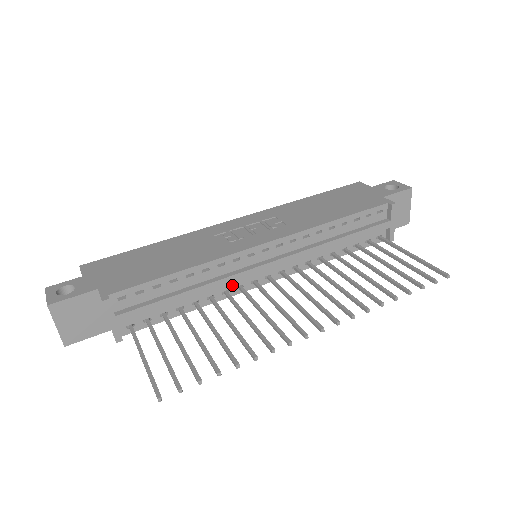
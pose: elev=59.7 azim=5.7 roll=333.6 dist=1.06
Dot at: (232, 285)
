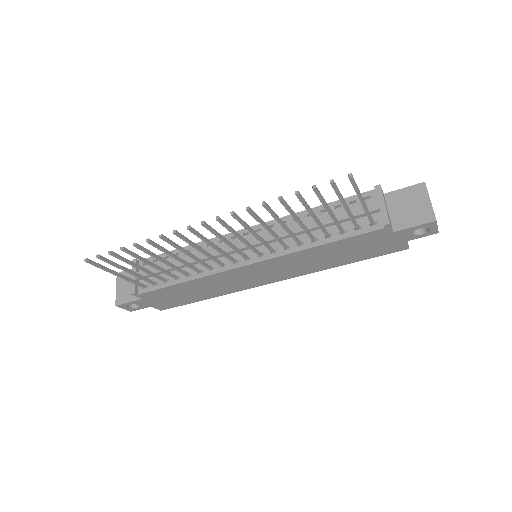
Dot at: occluded
